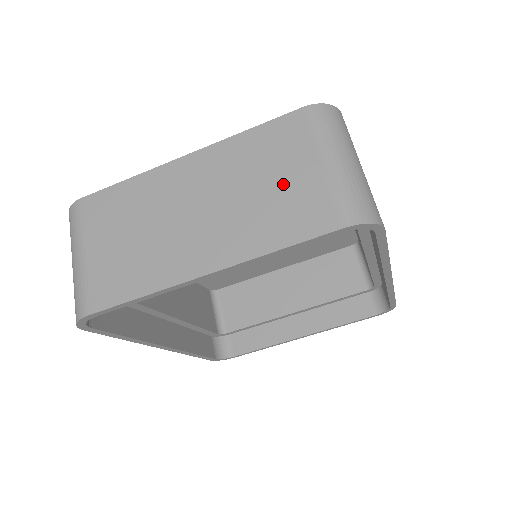
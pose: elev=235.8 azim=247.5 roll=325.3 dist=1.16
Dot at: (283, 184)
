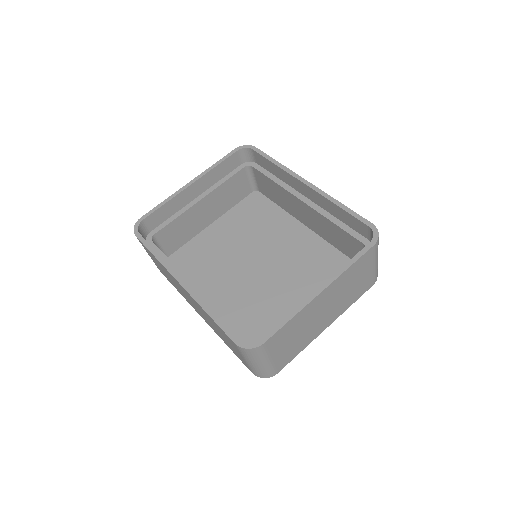
Dot at: occluded
